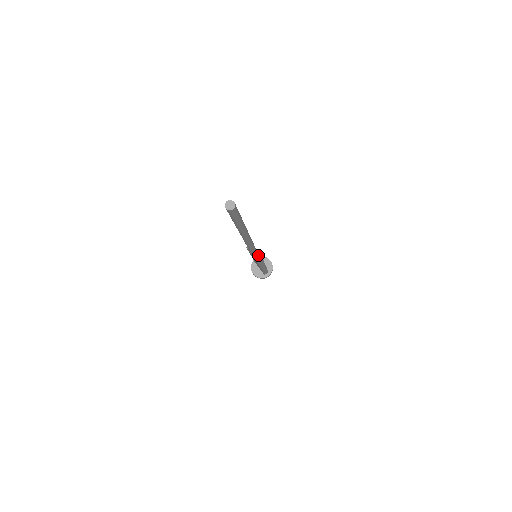
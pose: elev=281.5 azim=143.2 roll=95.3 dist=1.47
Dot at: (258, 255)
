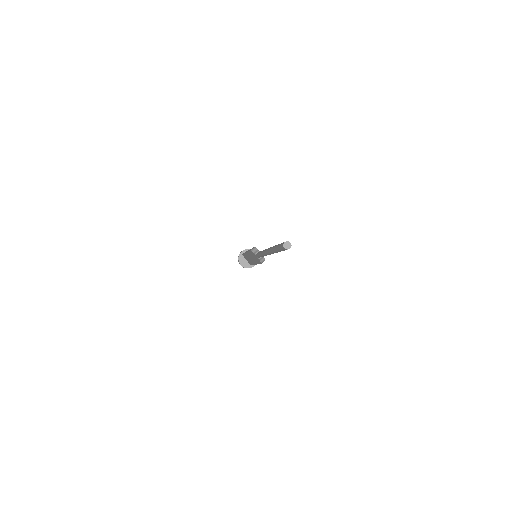
Dot at: (262, 258)
